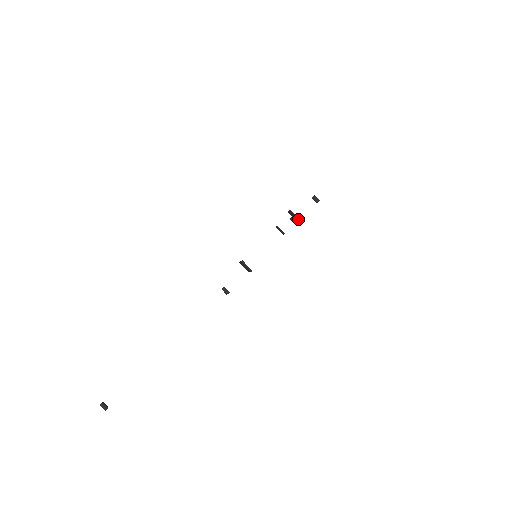
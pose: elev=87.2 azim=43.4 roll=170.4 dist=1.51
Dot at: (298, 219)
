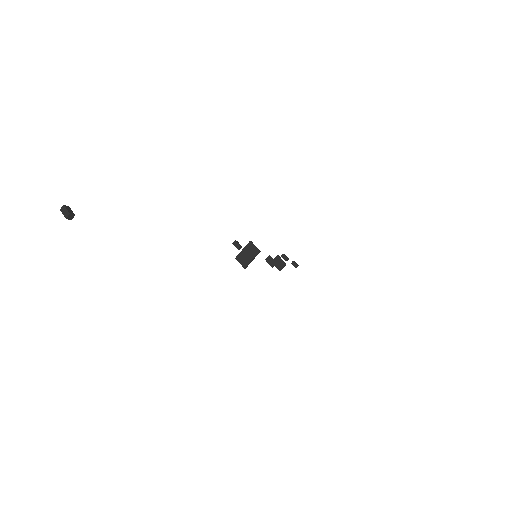
Dot at: (285, 263)
